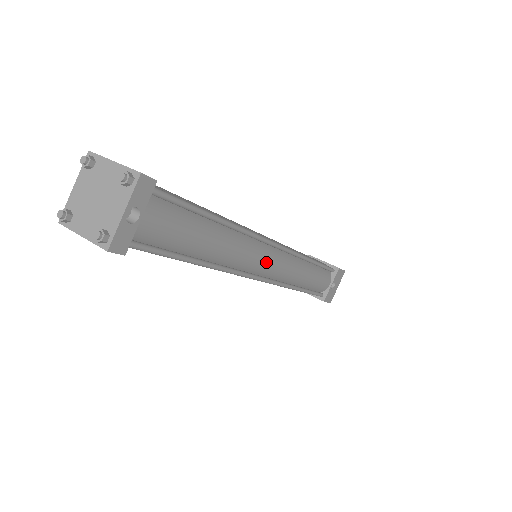
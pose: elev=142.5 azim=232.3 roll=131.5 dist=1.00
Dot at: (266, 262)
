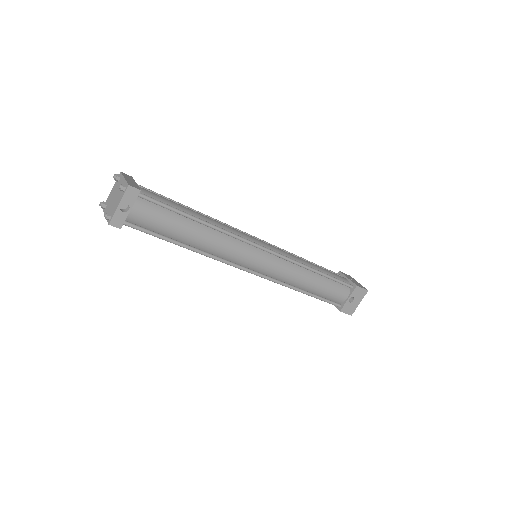
Dot at: (253, 260)
